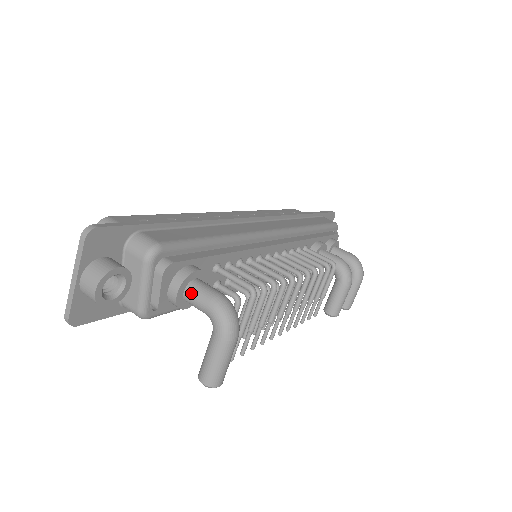
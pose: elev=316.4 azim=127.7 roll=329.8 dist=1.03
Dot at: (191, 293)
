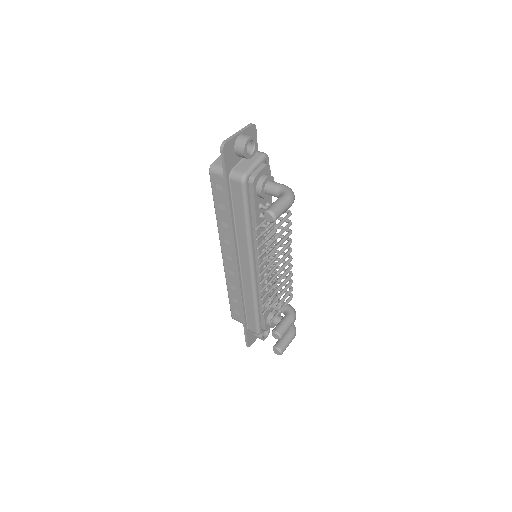
Dot at: (273, 182)
